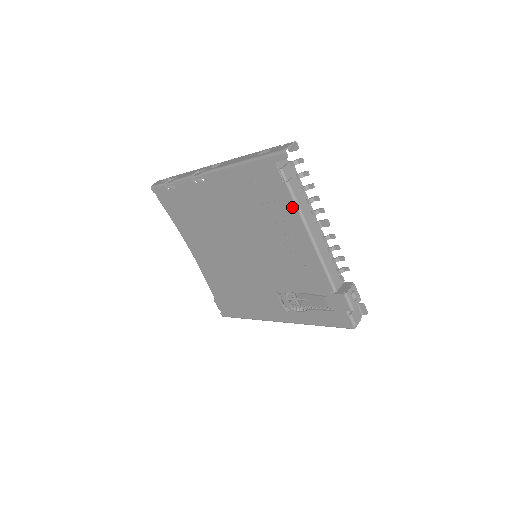
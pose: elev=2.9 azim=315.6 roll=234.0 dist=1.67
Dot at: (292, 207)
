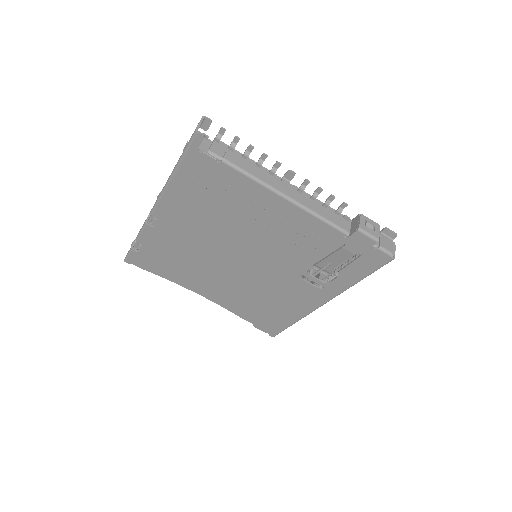
Dot at: (246, 181)
